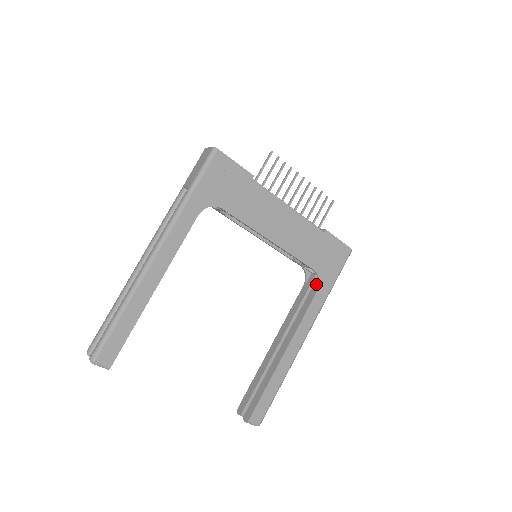
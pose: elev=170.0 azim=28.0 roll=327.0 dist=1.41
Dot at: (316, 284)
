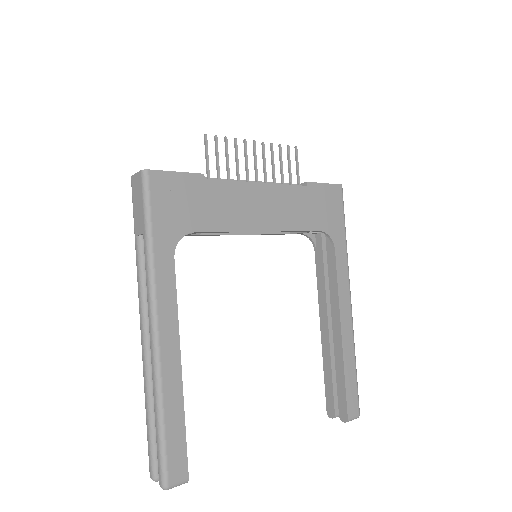
Dot at: (329, 243)
